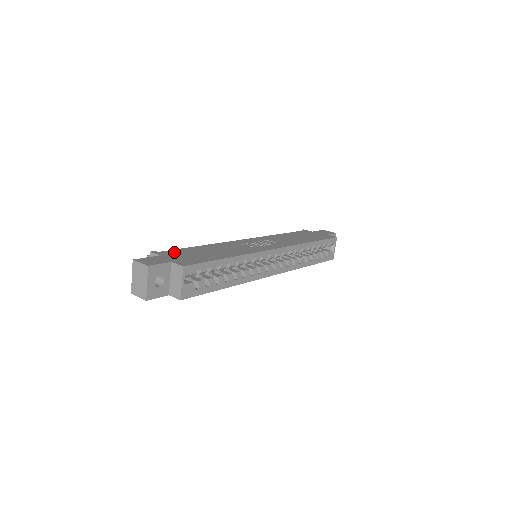
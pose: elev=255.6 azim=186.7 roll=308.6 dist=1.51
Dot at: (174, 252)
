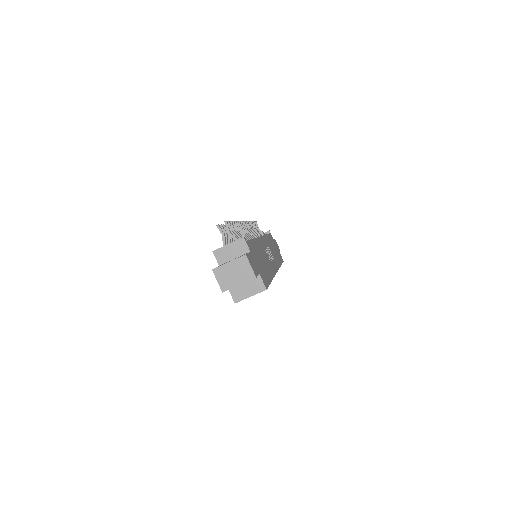
Dot at: (252, 248)
